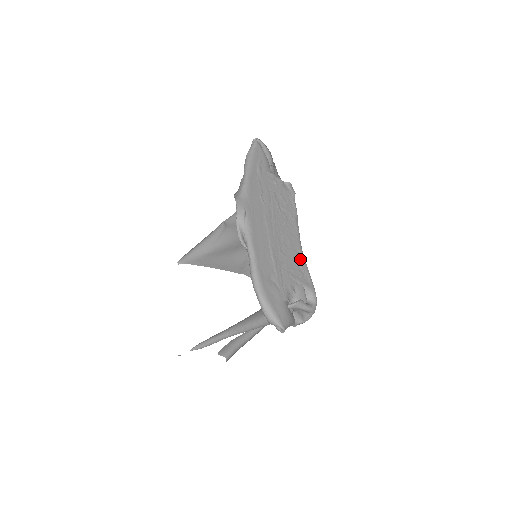
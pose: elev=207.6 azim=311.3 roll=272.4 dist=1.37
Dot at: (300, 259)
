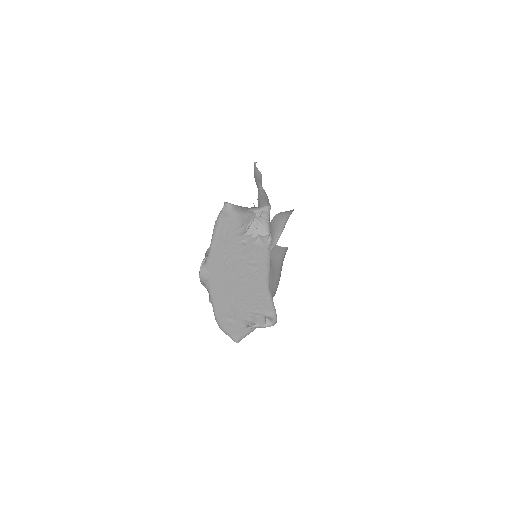
Dot at: (263, 298)
